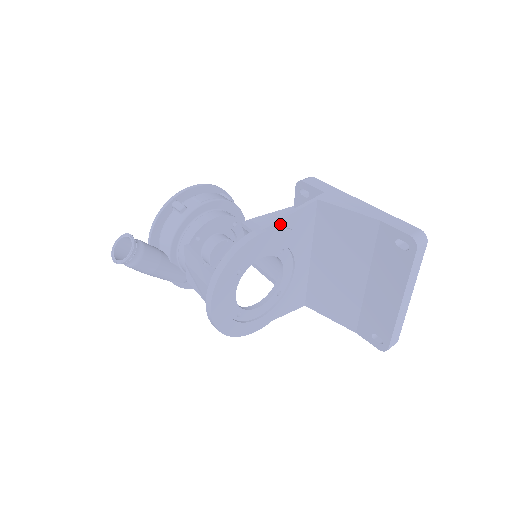
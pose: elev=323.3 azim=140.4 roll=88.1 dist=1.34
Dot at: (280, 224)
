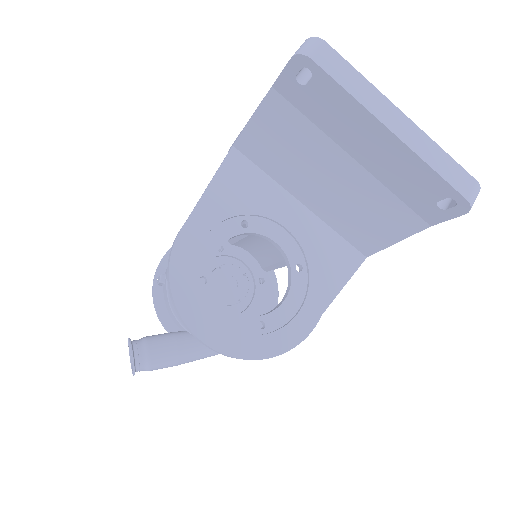
Dot at: (207, 200)
